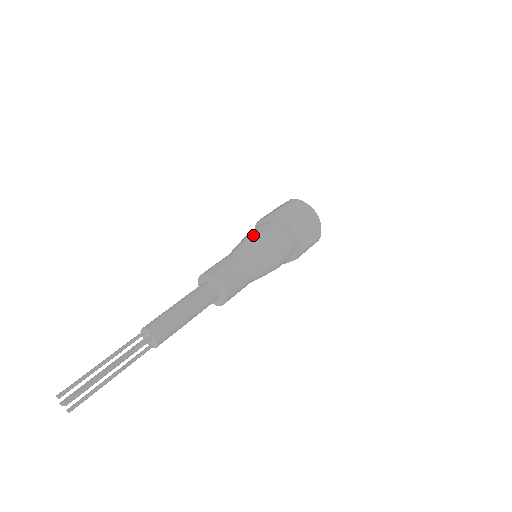
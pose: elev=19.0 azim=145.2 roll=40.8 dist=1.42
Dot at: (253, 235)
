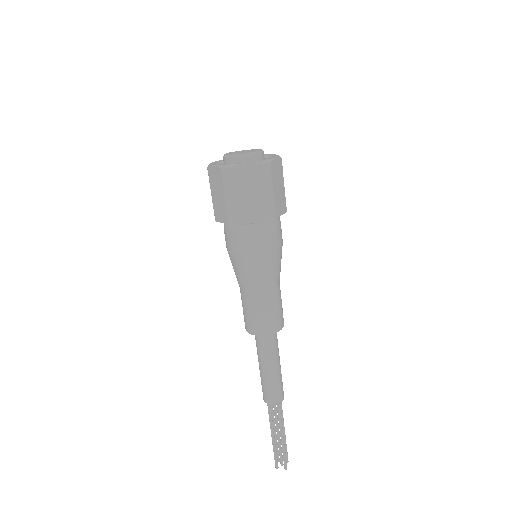
Dot at: (242, 262)
